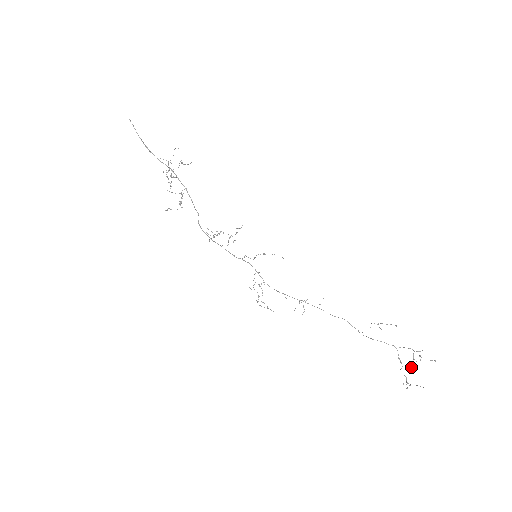
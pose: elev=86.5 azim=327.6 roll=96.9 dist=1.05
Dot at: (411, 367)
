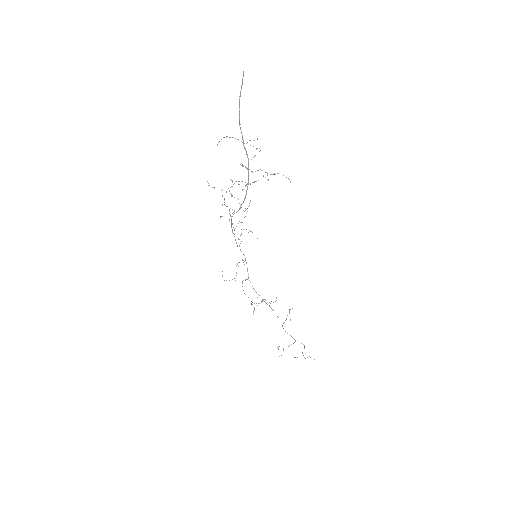
Dot at: occluded
